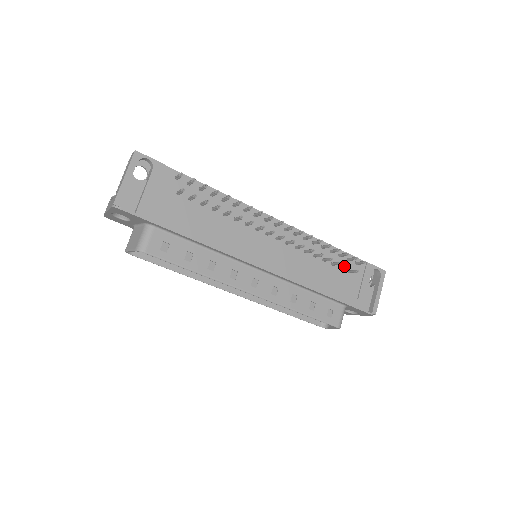
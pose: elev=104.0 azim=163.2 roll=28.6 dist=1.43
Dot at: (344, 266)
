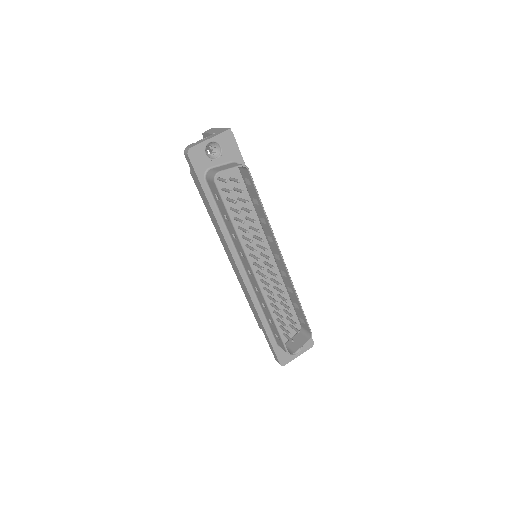
Dot at: occluded
